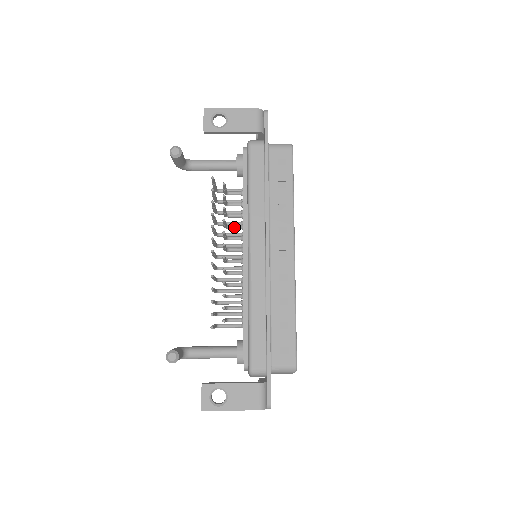
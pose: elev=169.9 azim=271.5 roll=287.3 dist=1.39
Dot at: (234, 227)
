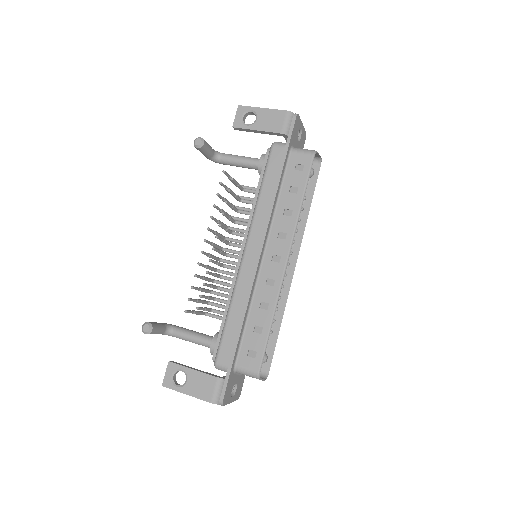
Dot at: (242, 223)
